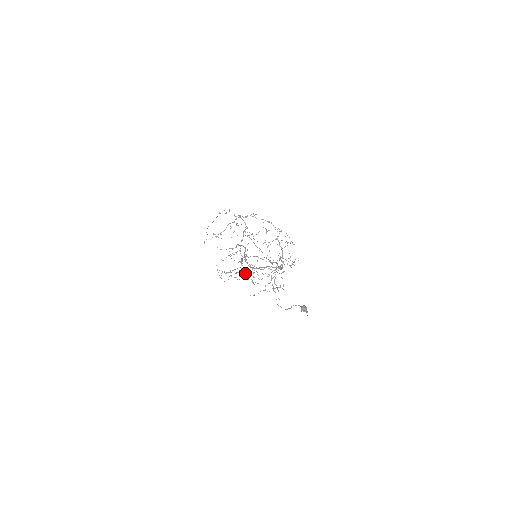
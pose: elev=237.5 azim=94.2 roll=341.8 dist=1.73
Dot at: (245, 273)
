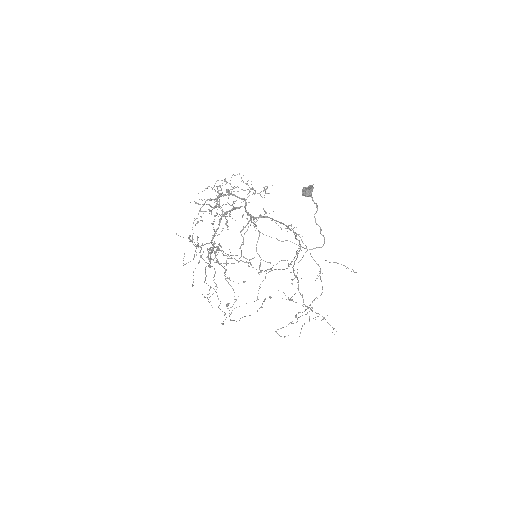
Dot at: occluded
